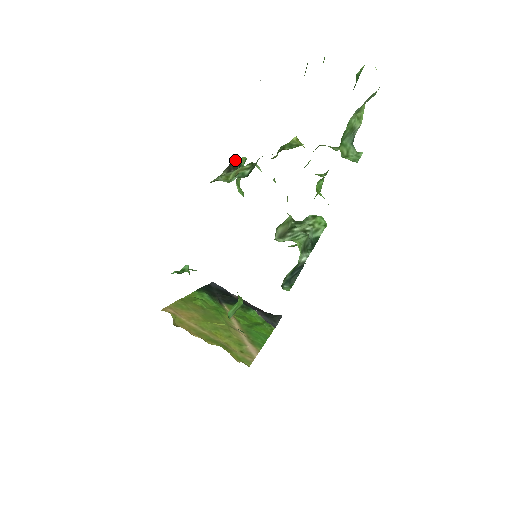
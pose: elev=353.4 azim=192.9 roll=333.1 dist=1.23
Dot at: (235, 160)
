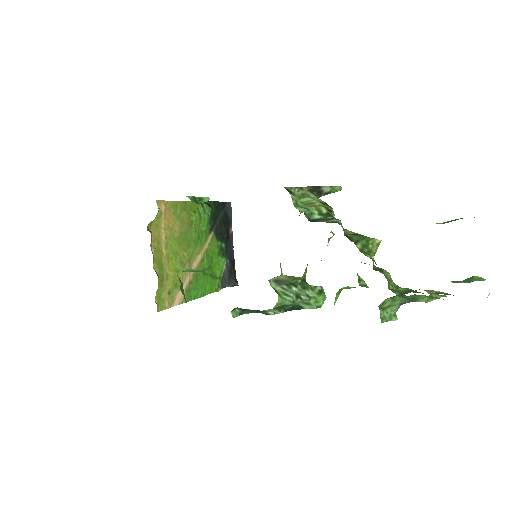
Dot at: (328, 187)
